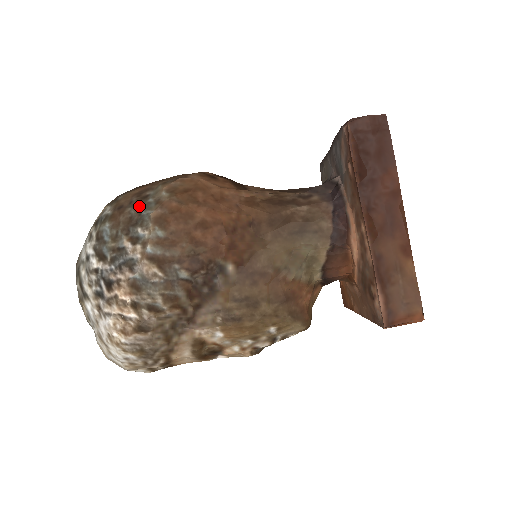
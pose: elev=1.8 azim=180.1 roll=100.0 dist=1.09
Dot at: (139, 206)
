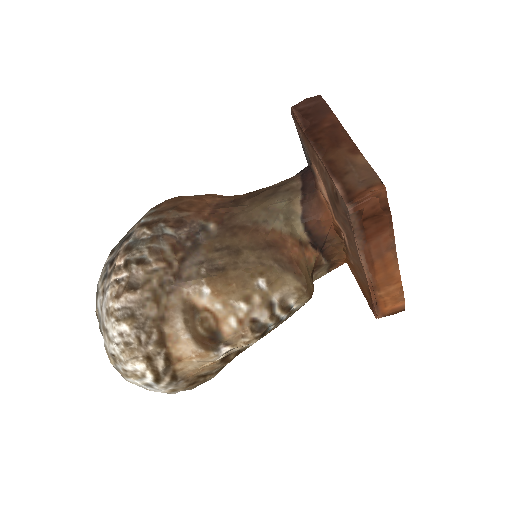
Dot at: occluded
